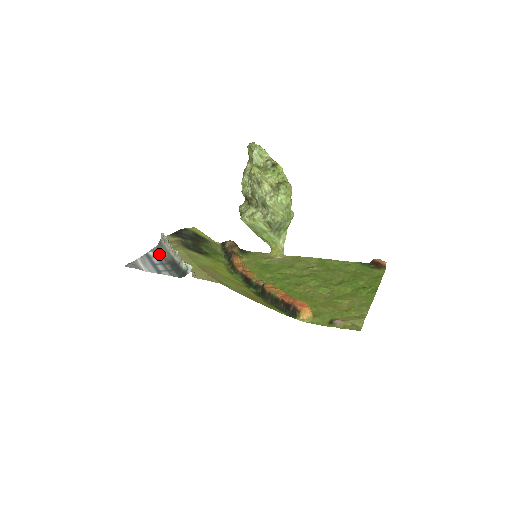
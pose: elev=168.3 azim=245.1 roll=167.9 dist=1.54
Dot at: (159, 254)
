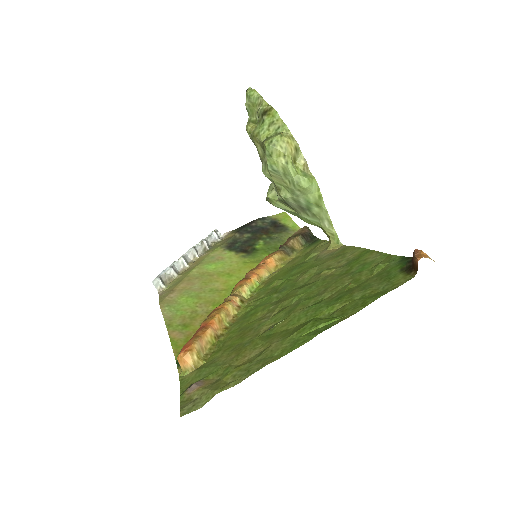
Dot at: occluded
